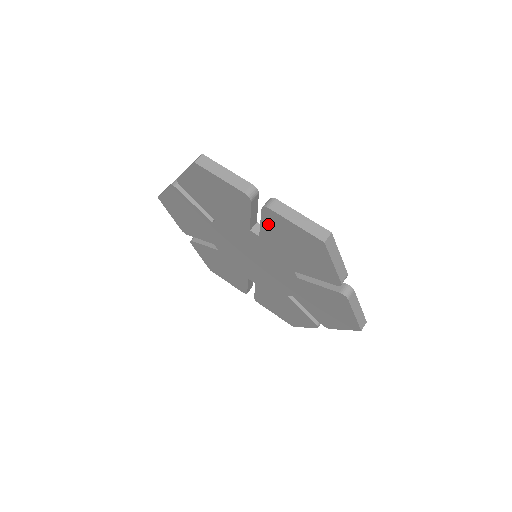
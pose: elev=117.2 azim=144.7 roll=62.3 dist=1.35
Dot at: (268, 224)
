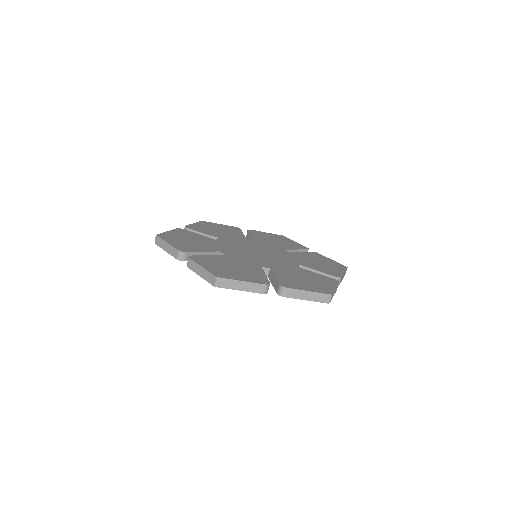
Dot at: occluded
